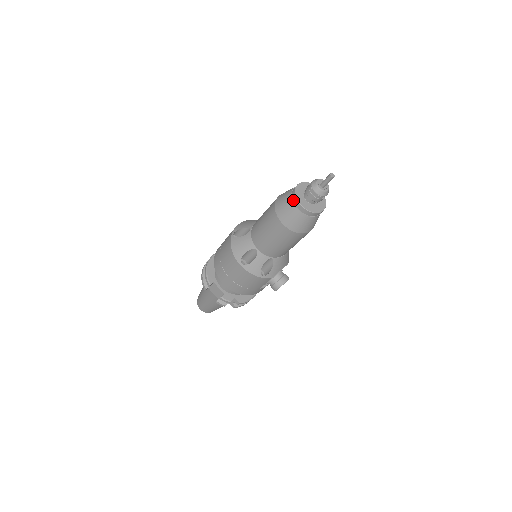
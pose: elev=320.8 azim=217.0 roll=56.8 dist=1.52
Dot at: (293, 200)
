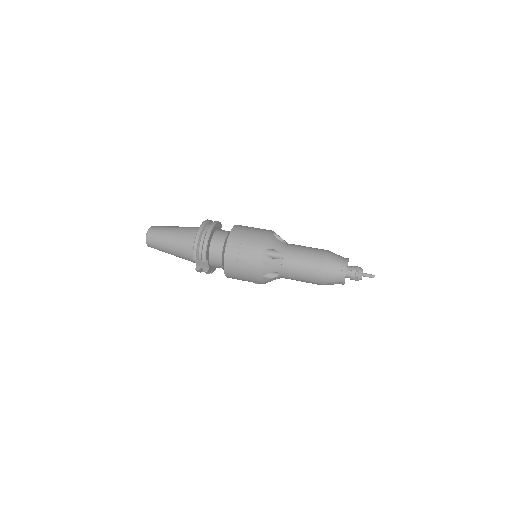
Dot at: (342, 276)
